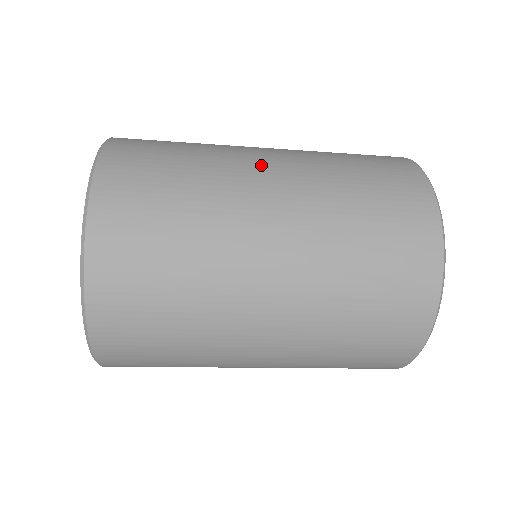
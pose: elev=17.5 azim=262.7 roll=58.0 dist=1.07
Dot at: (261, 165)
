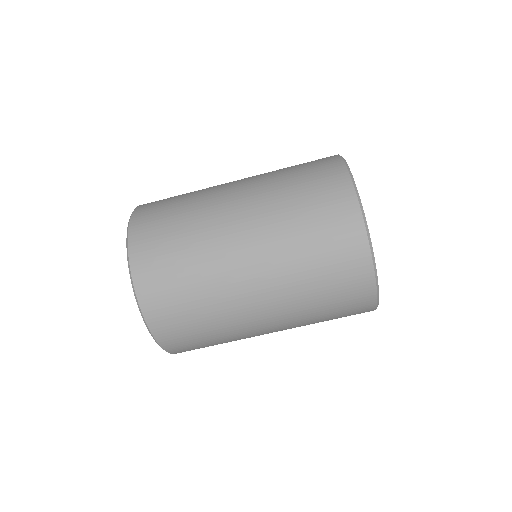
Dot at: occluded
